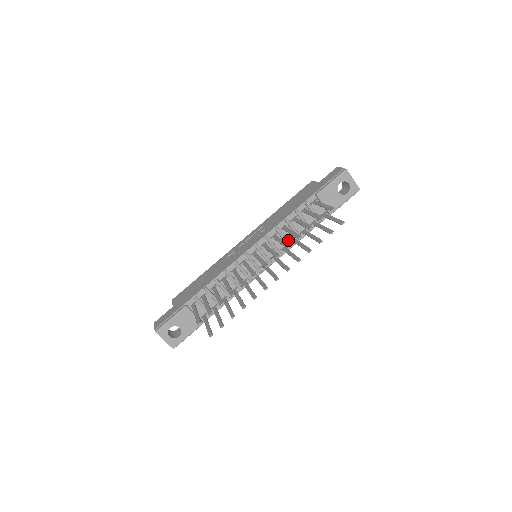
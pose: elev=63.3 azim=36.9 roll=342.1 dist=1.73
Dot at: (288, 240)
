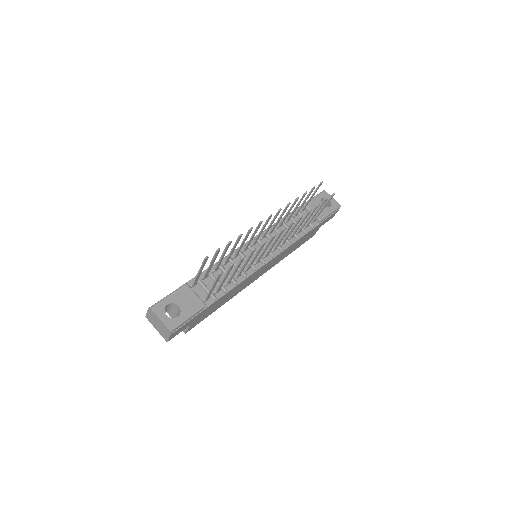
Dot at: occluded
